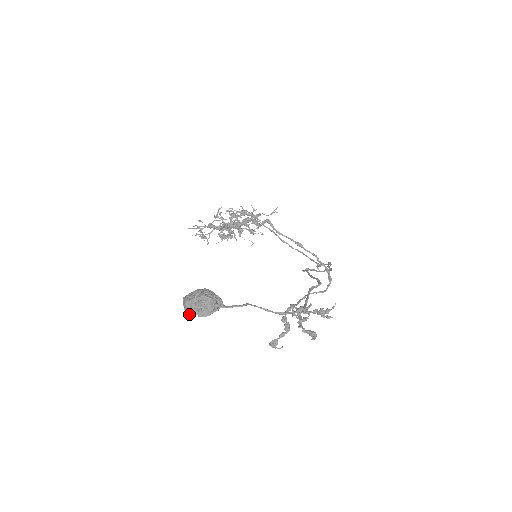
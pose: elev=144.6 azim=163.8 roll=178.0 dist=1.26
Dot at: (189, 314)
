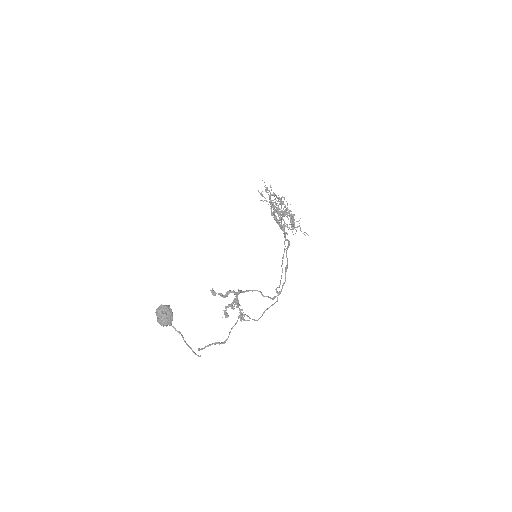
Dot at: (156, 313)
